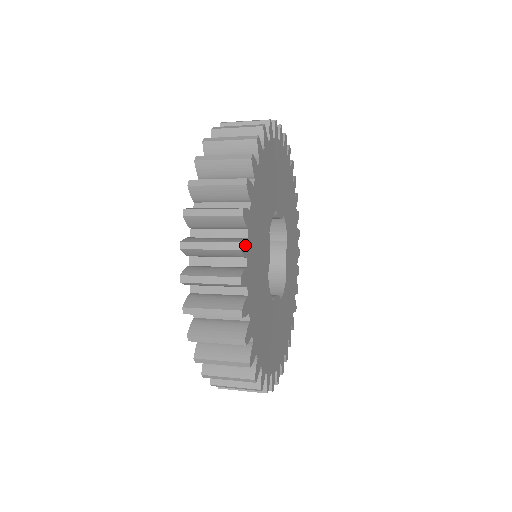
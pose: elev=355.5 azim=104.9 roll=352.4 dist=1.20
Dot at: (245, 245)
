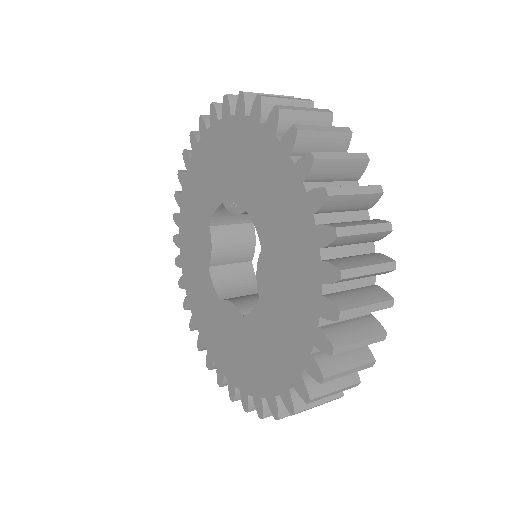
Dot at: occluded
